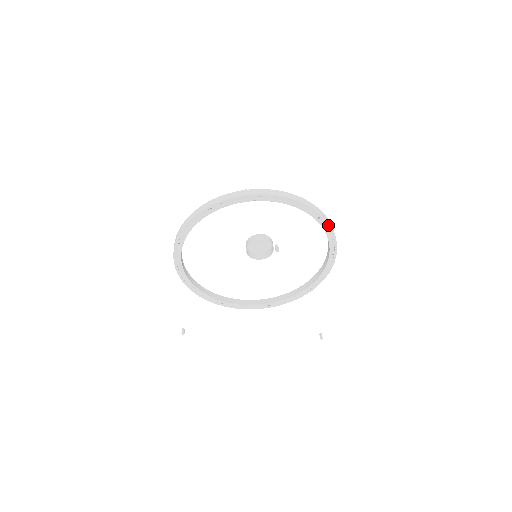
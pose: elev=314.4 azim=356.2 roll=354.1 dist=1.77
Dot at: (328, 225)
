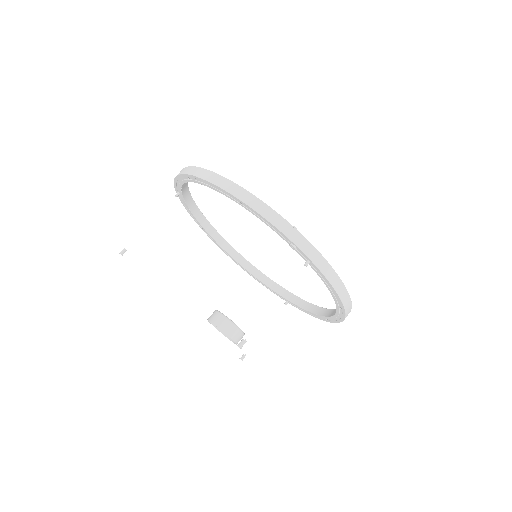
Dot at: (343, 316)
